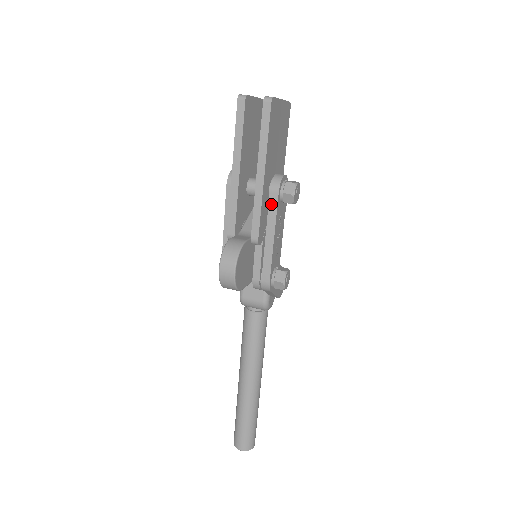
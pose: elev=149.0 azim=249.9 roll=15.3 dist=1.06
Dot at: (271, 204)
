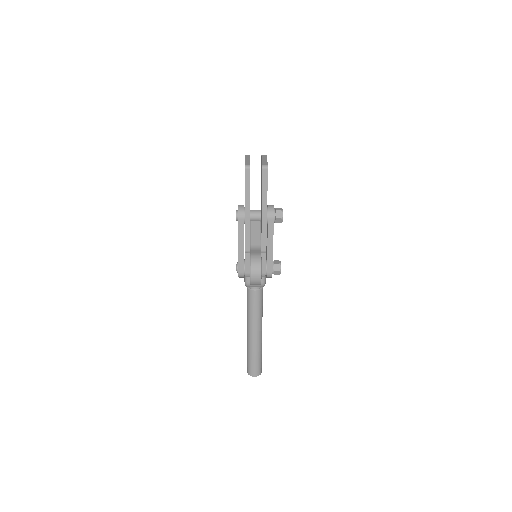
Dot at: (269, 226)
